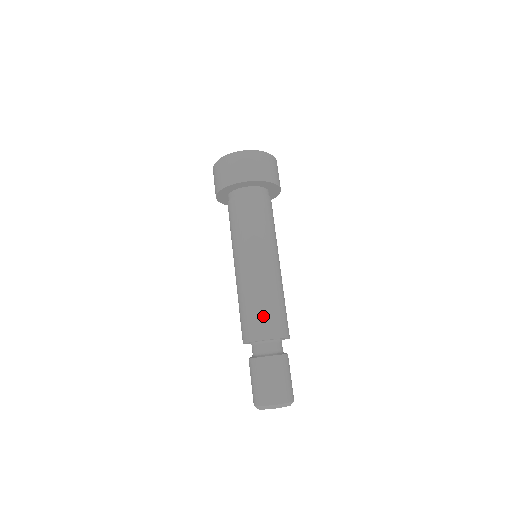
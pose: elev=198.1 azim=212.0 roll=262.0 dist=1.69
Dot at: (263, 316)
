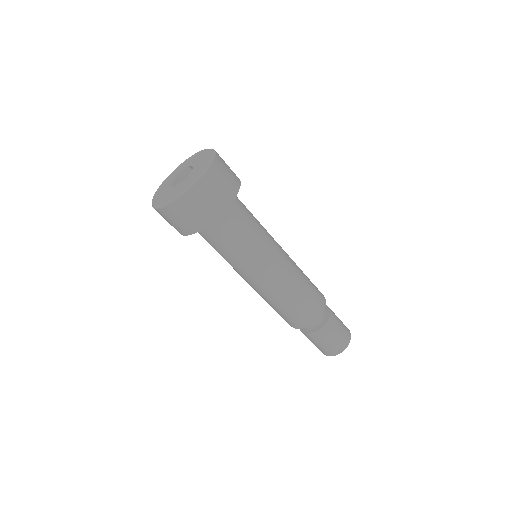
Dot at: (306, 306)
